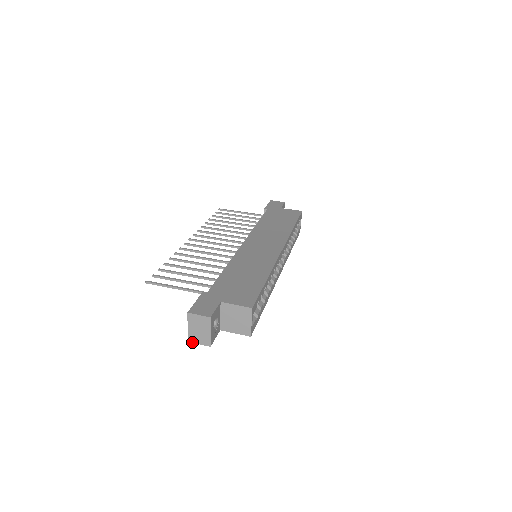
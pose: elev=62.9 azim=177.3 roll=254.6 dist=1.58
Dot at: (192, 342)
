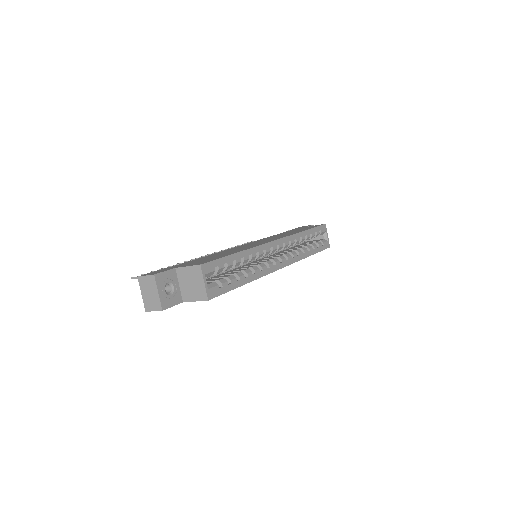
Dot at: (148, 311)
